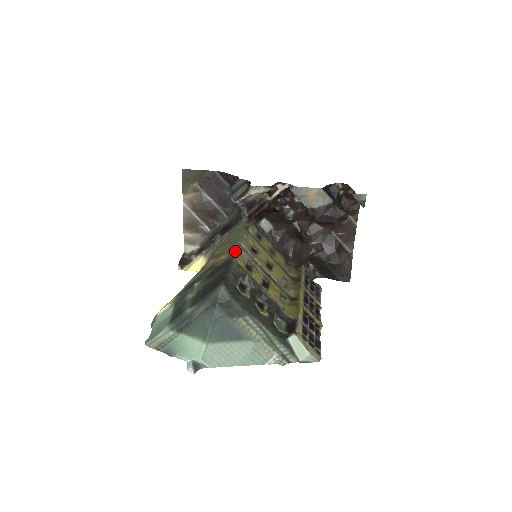
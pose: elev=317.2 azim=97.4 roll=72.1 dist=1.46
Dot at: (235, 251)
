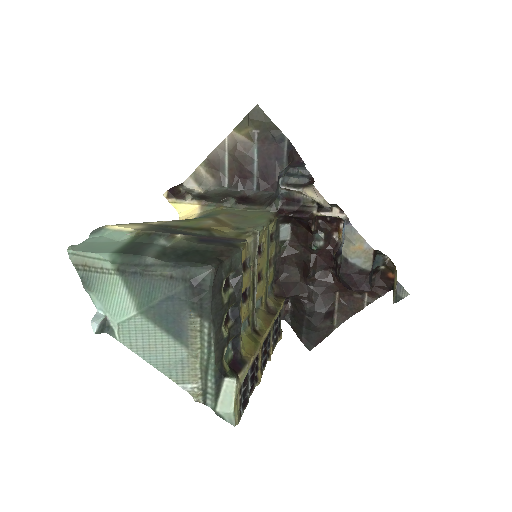
Dot at: (245, 236)
